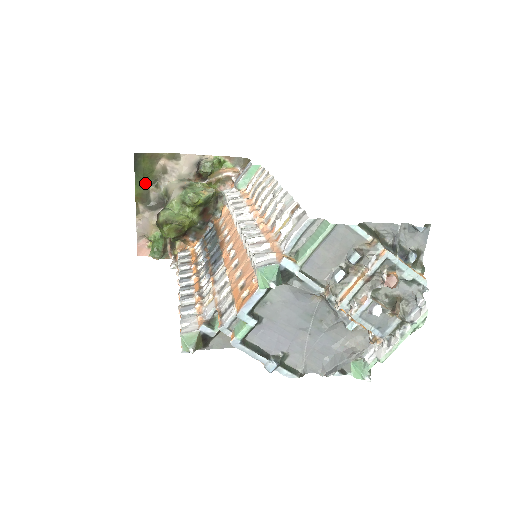
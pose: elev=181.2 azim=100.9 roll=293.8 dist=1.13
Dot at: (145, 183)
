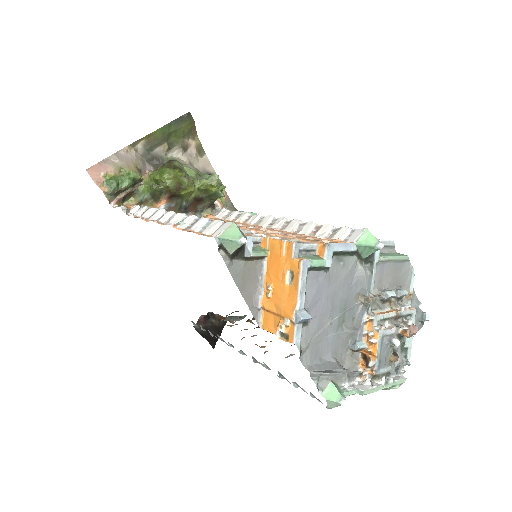
Dot at: (167, 136)
